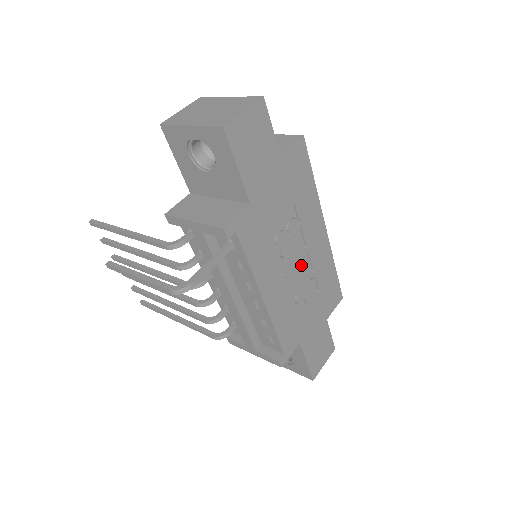
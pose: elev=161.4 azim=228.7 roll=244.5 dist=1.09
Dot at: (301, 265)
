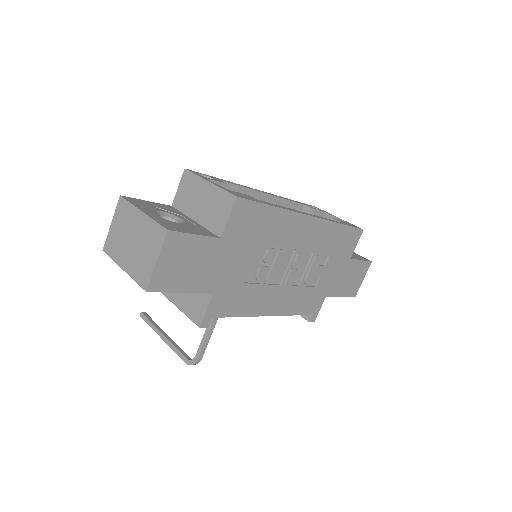
Dot at: (297, 264)
